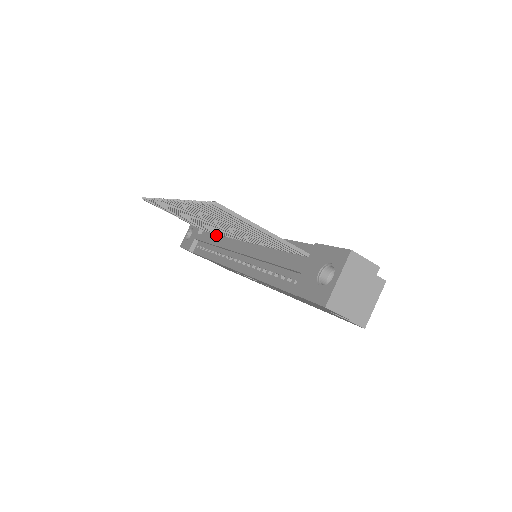
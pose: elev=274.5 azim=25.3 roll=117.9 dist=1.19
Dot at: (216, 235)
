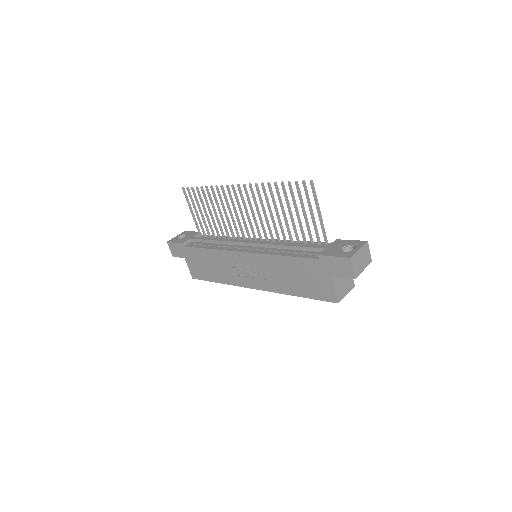
Dot at: occluded
